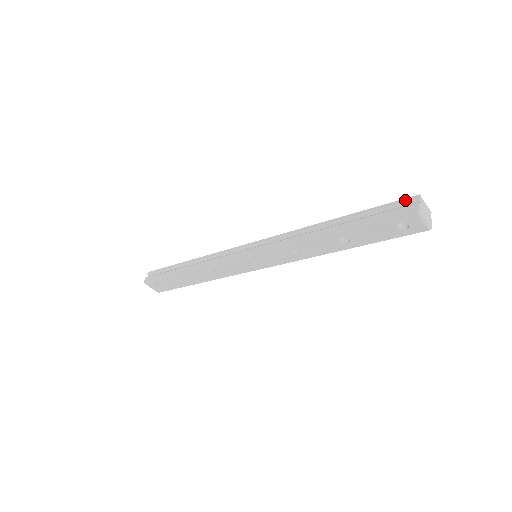
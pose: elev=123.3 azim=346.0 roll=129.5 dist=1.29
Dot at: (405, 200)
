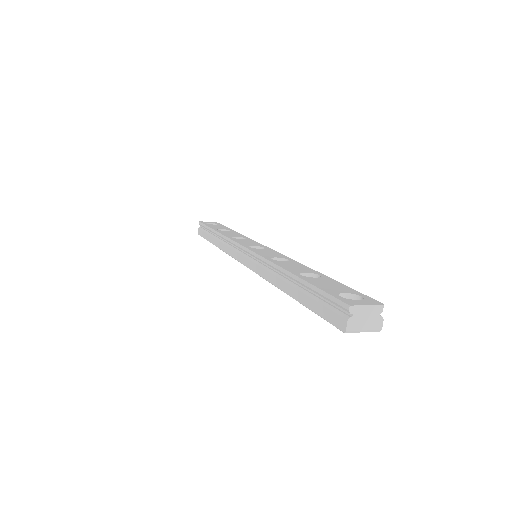
Dot at: (338, 303)
